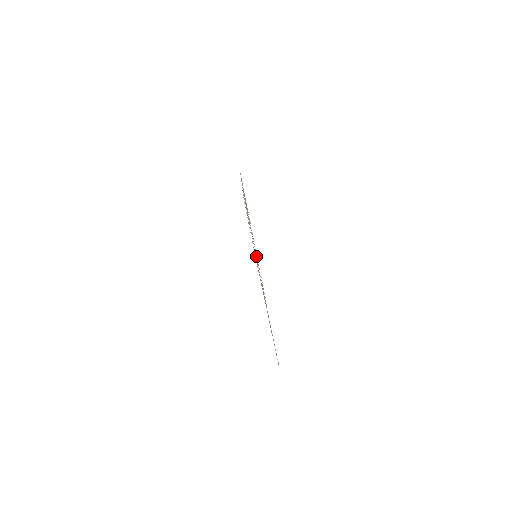
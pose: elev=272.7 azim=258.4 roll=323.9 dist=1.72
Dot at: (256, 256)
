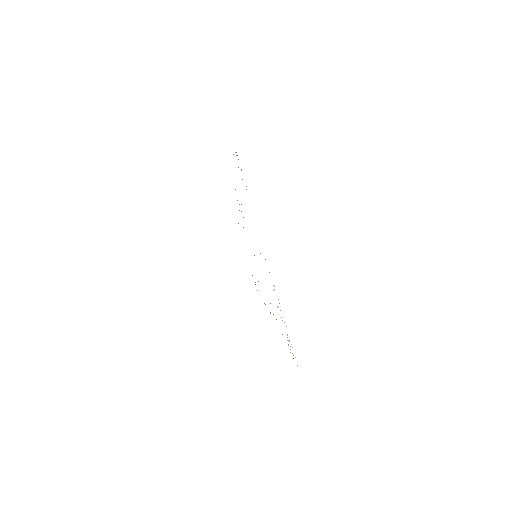
Dot at: occluded
